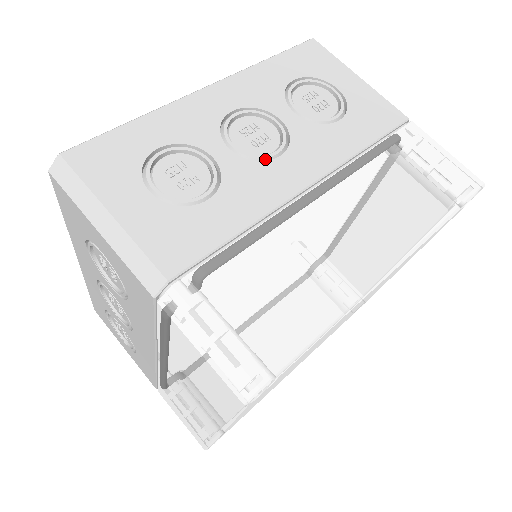
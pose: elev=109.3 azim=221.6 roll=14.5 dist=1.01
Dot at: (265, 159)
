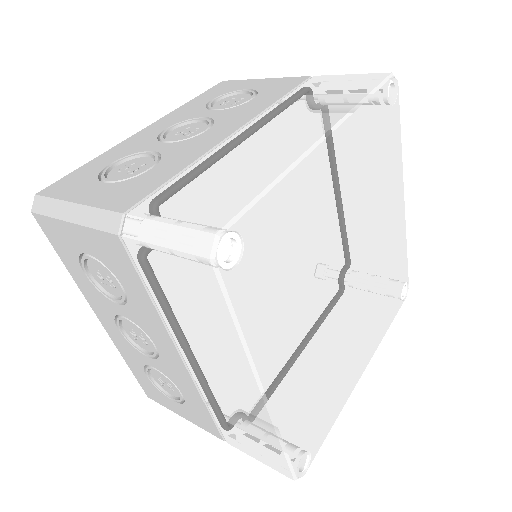
Dot at: occluded
